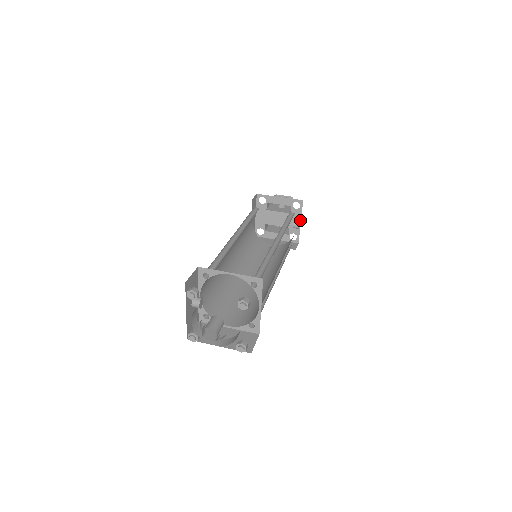
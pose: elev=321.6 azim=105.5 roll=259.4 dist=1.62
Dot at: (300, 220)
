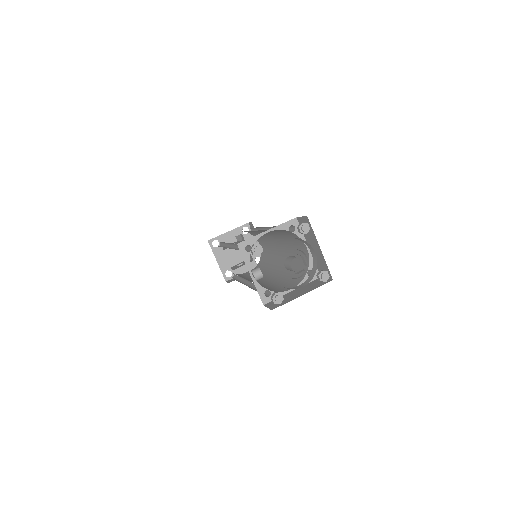
Dot at: occluded
